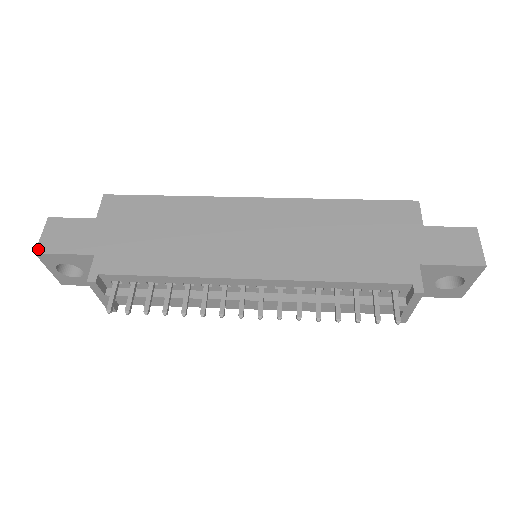
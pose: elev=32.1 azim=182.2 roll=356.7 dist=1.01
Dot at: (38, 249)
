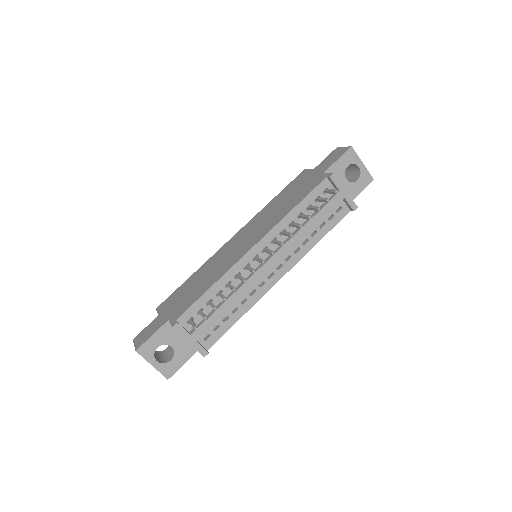
Dot at: (136, 348)
